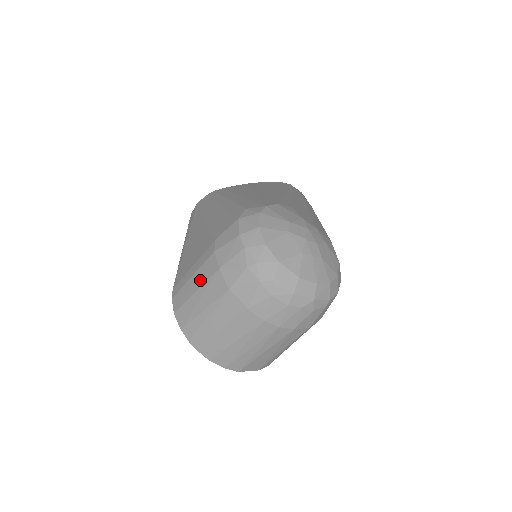
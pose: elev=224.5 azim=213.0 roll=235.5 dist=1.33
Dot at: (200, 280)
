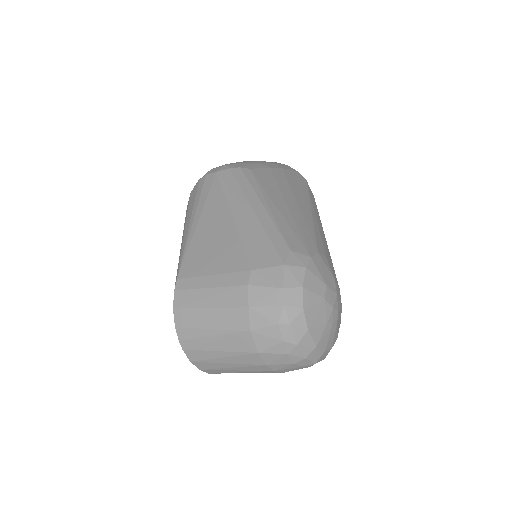
Dot at: (219, 300)
